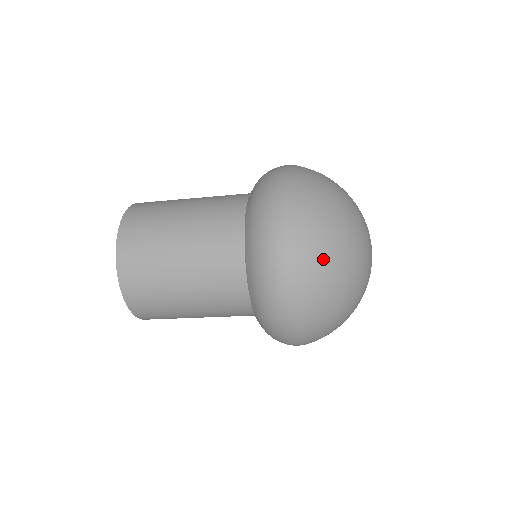
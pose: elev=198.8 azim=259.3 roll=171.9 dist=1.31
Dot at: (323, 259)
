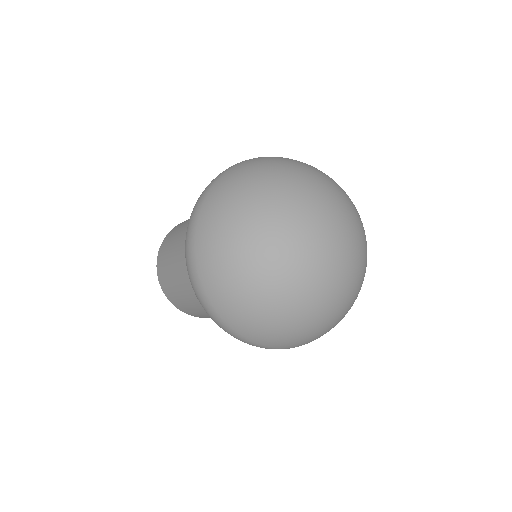
Dot at: (275, 335)
